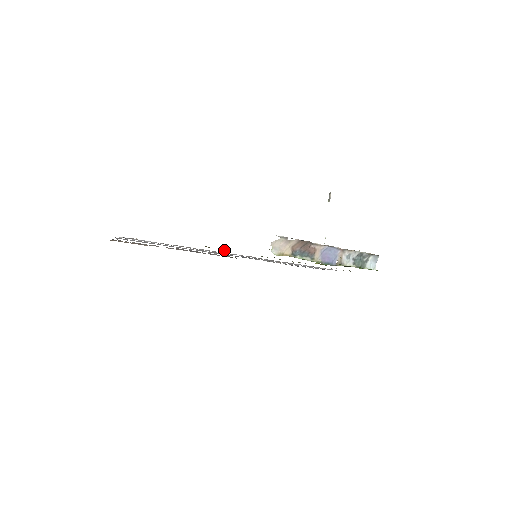
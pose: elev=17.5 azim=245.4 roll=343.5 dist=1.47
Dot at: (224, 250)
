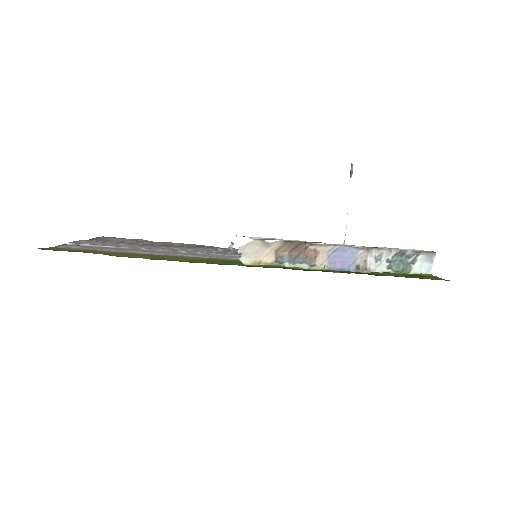
Dot at: (231, 245)
